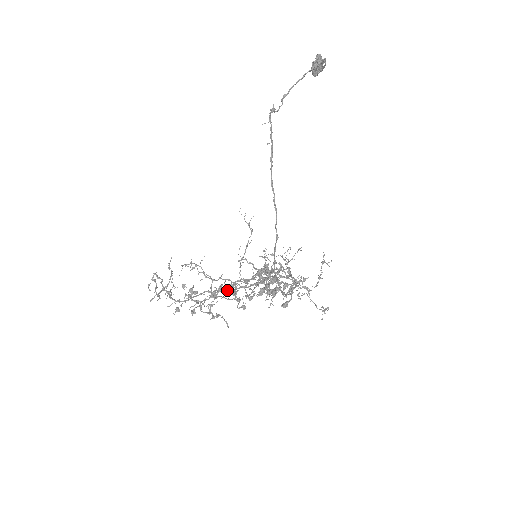
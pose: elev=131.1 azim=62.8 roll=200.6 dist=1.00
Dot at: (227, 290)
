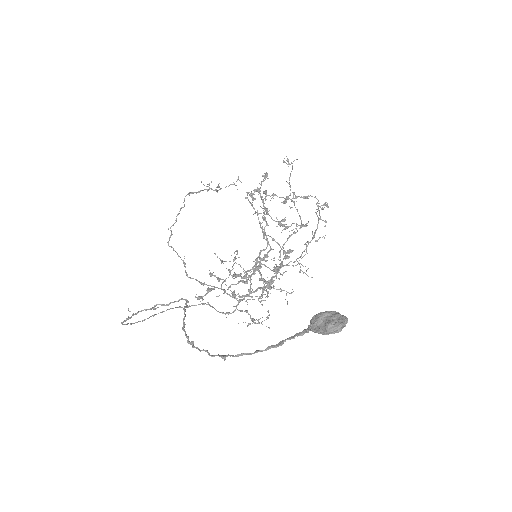
Dot at: (266, 224)
